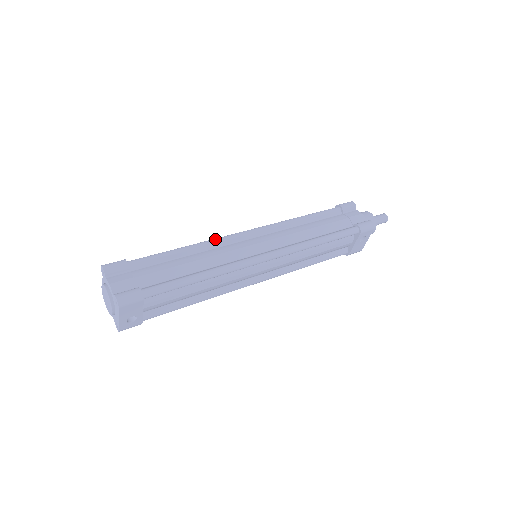
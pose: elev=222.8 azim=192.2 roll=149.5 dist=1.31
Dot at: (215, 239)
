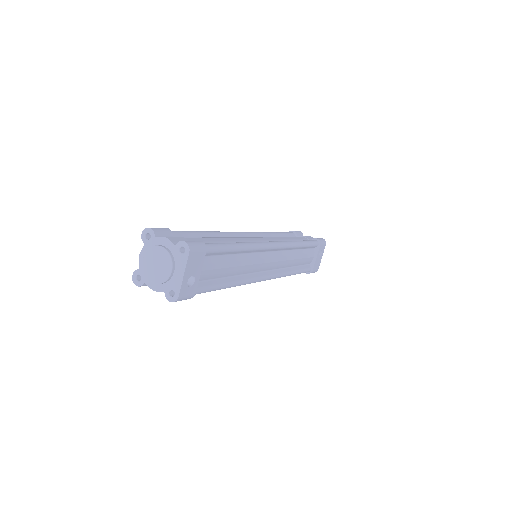
Dot at: occluded
